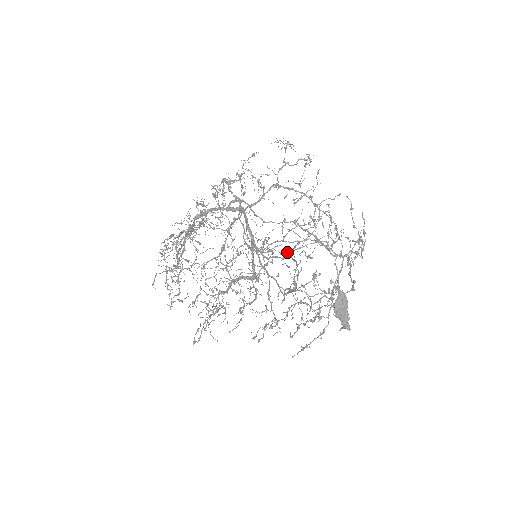
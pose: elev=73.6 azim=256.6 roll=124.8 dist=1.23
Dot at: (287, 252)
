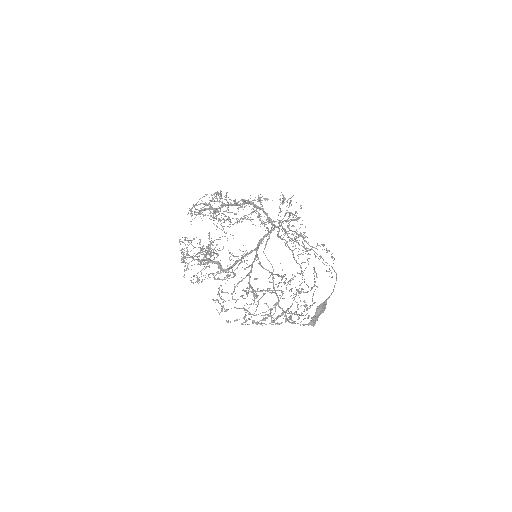
Dot at: (321, 256)
